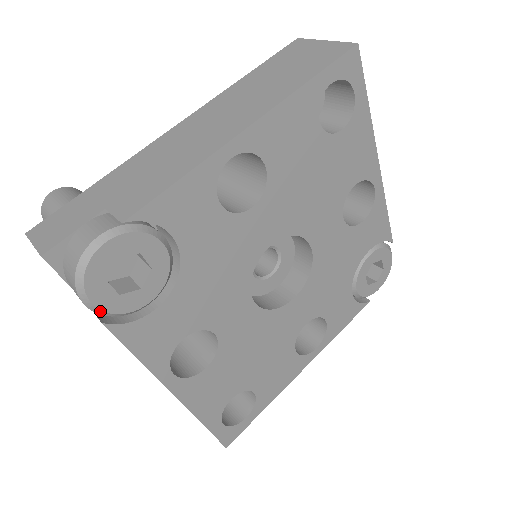
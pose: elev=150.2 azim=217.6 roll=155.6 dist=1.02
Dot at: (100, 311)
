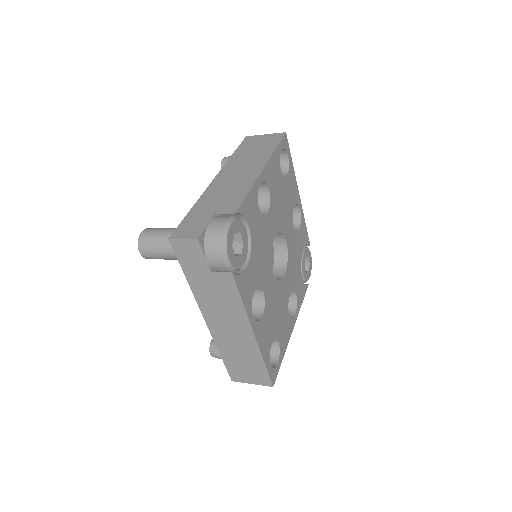
Dot at: (230, 266)
